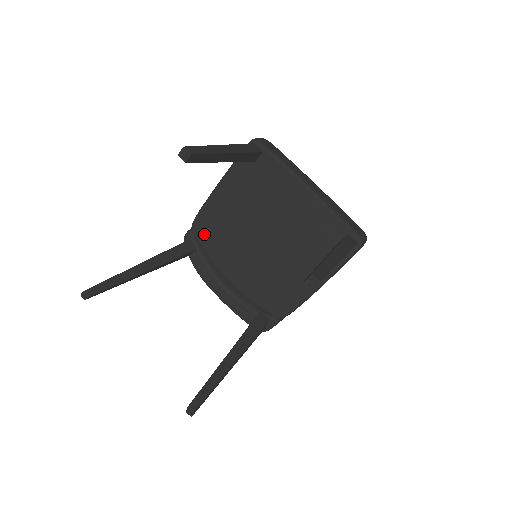
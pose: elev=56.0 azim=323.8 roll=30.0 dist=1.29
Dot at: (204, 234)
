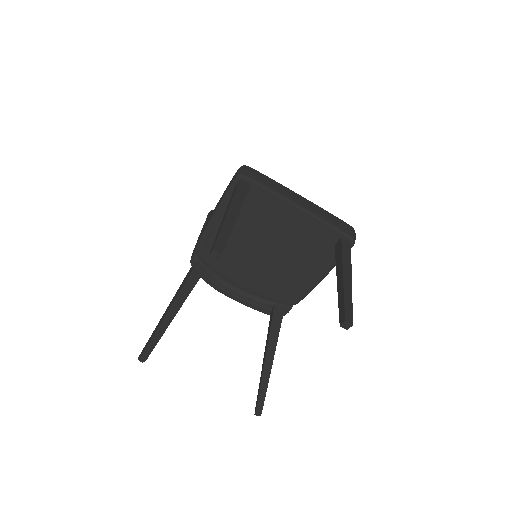
Dot at: (209, 257)
